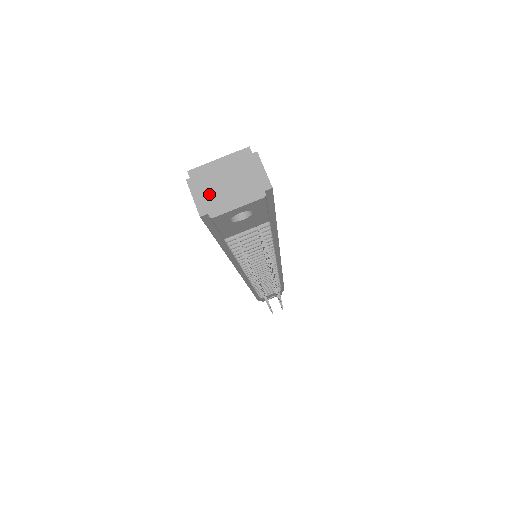
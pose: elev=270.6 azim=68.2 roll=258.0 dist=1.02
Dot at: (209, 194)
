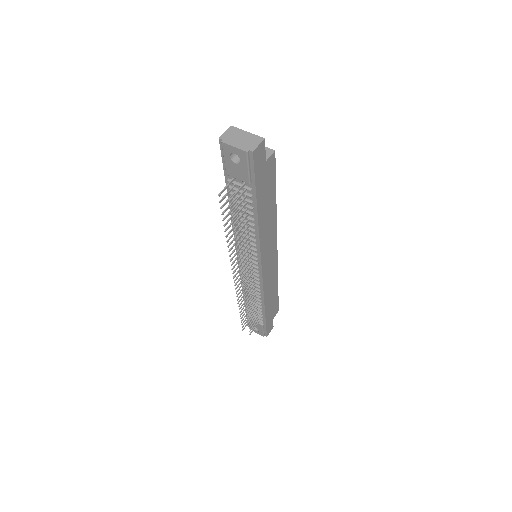
Dot at: (231, 135)
